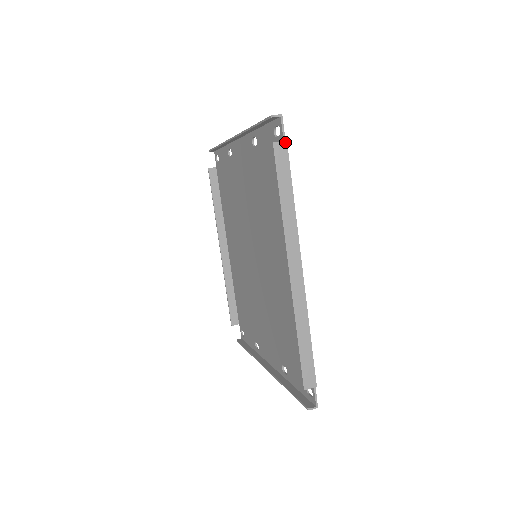
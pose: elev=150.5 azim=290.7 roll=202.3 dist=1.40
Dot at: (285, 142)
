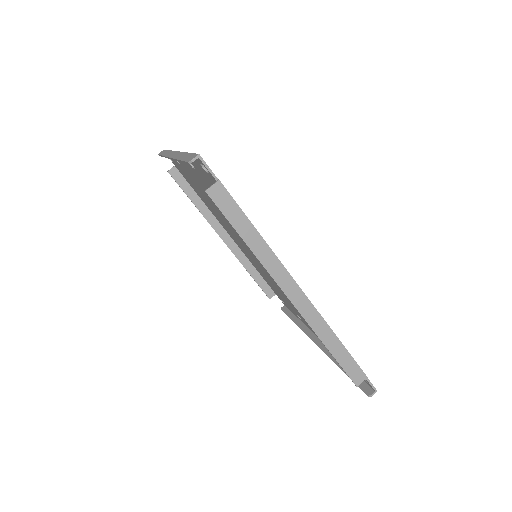
Dot at: (218, 182)
